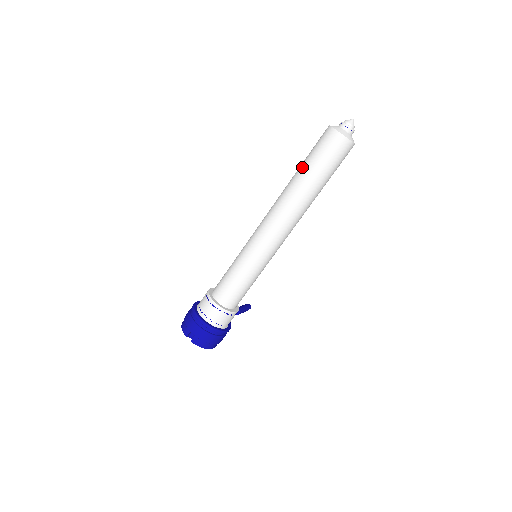
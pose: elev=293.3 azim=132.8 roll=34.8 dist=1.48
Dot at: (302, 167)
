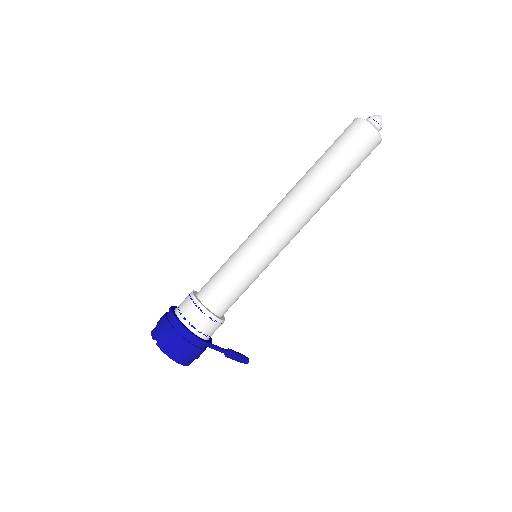
Dot at: occluded
